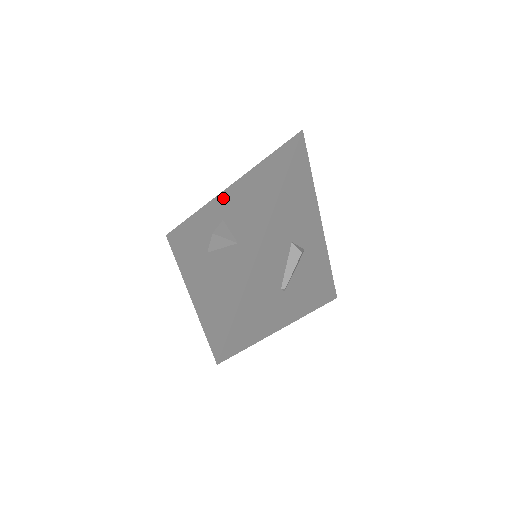
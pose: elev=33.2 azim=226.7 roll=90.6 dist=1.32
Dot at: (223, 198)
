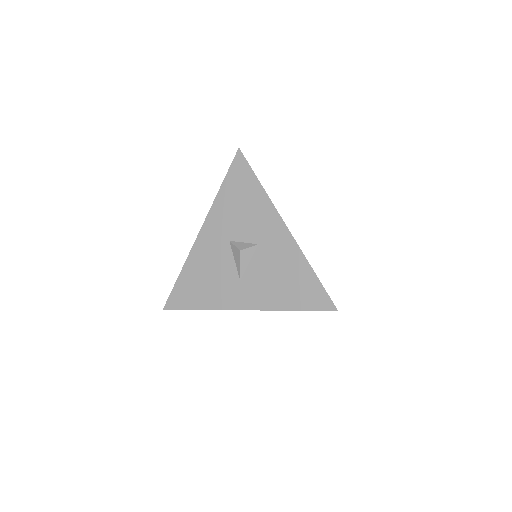
Dot at: (278, 230)
